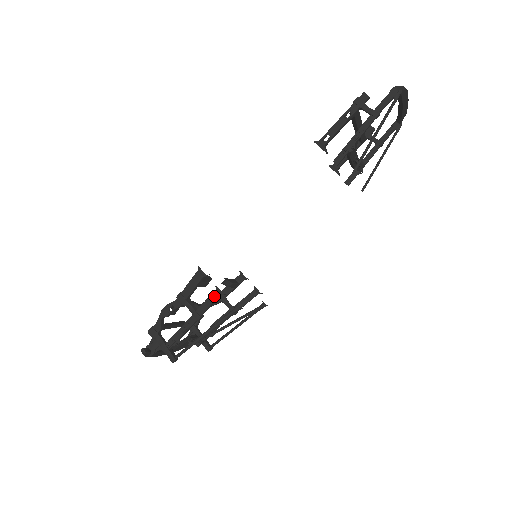
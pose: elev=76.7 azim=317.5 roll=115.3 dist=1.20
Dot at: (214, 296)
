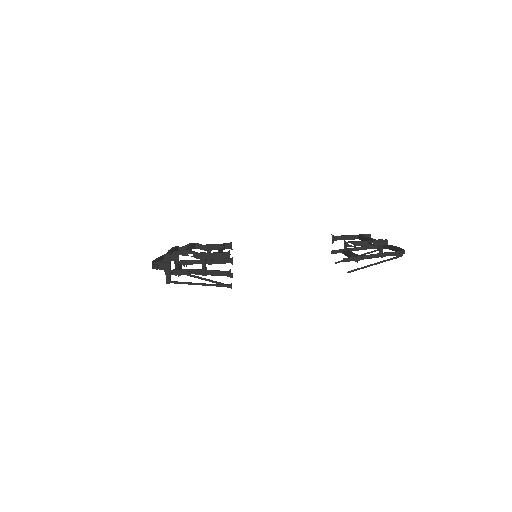
Dot at: (225, 274)
